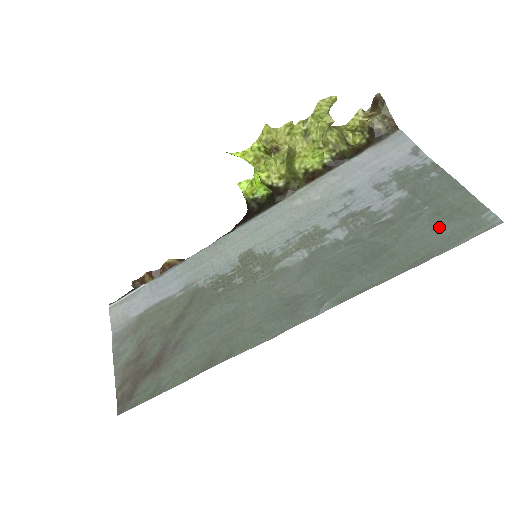
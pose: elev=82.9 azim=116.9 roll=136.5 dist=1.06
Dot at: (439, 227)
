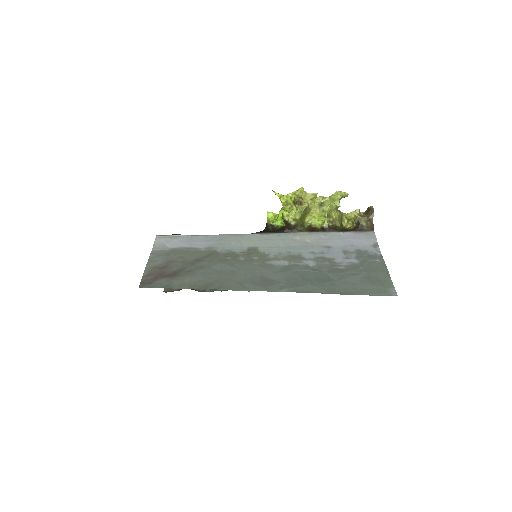
Dot at: (365, 284)
